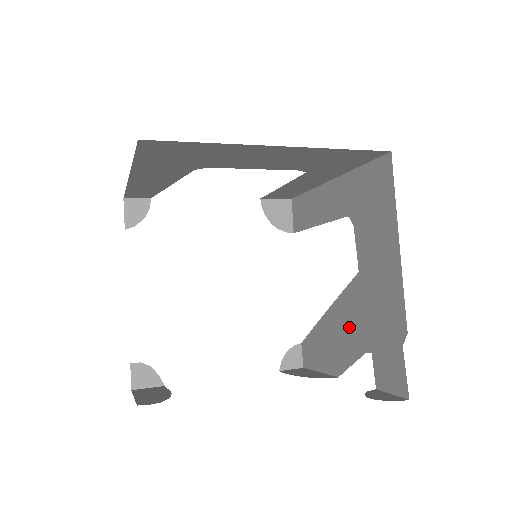
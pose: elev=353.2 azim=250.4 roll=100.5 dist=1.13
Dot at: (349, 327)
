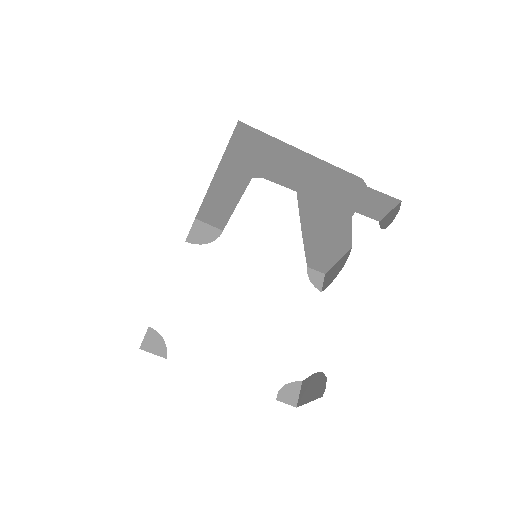
Dot at: (326, 220)
